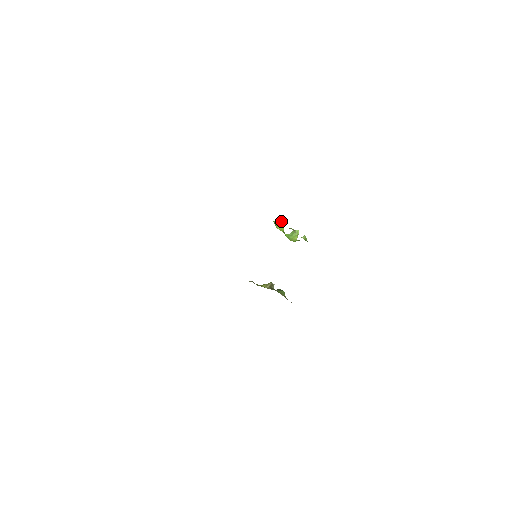
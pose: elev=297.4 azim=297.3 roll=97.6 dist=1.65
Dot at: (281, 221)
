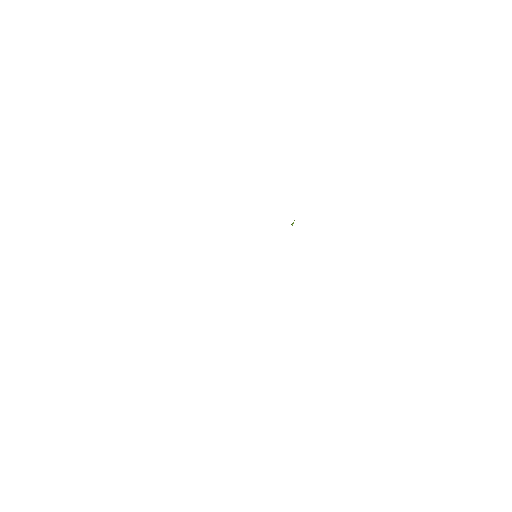
Dot at: occluded
